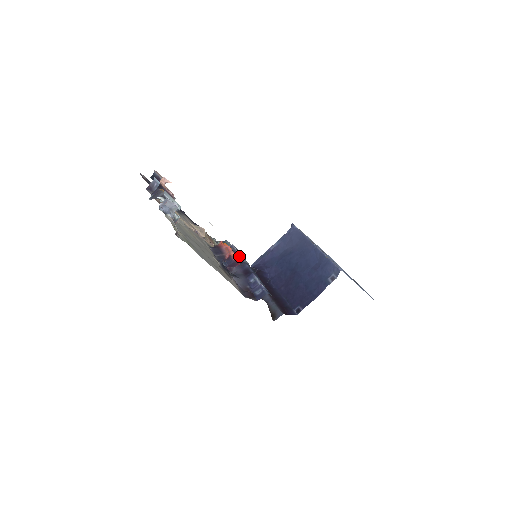
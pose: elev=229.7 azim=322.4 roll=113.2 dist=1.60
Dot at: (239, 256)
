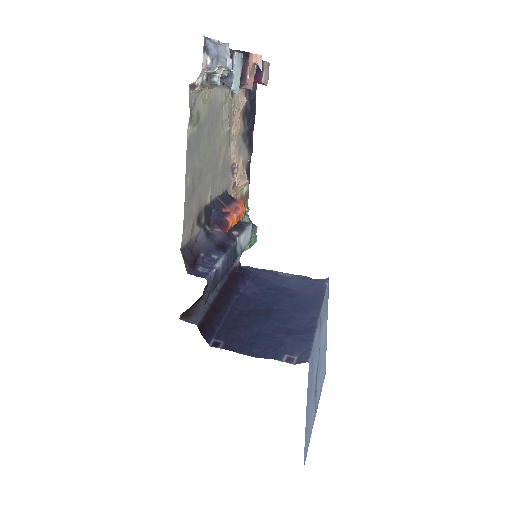
Dot at: (240, 232)
